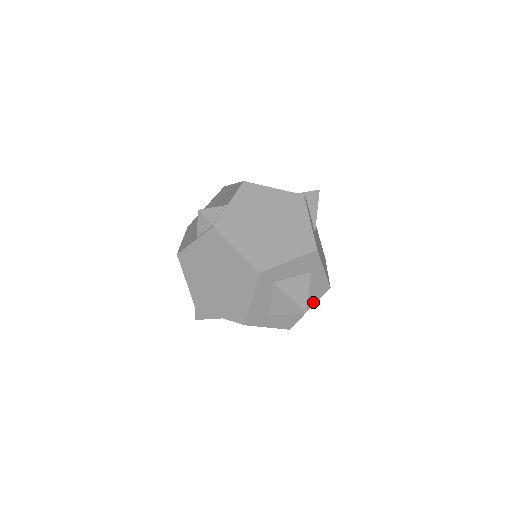
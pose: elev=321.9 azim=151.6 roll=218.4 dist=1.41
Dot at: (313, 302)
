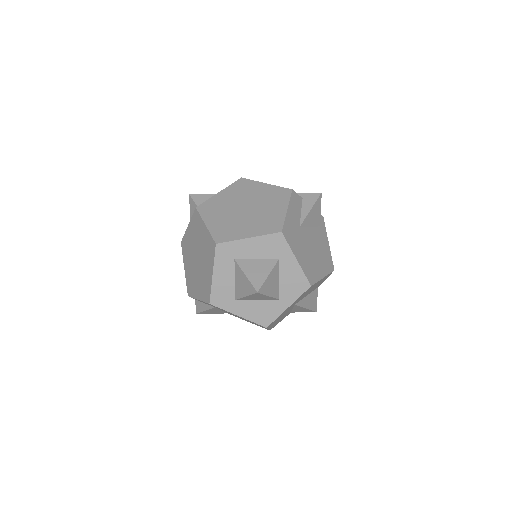
Dot at: (291, 299)
